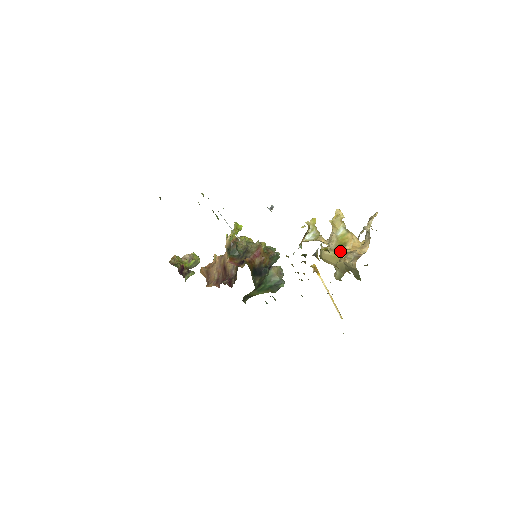
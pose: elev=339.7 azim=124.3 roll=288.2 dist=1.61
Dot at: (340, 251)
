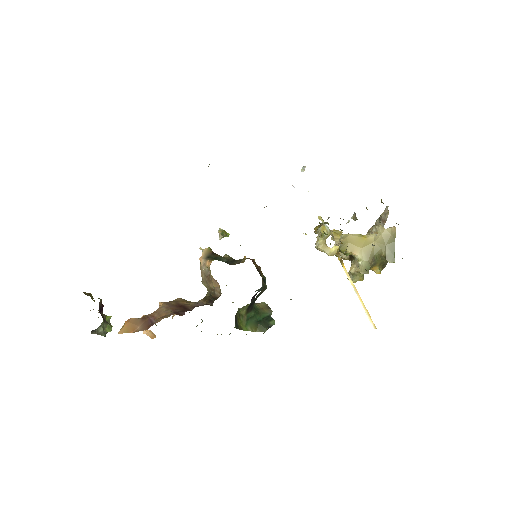
Dot at: (364, 236)
